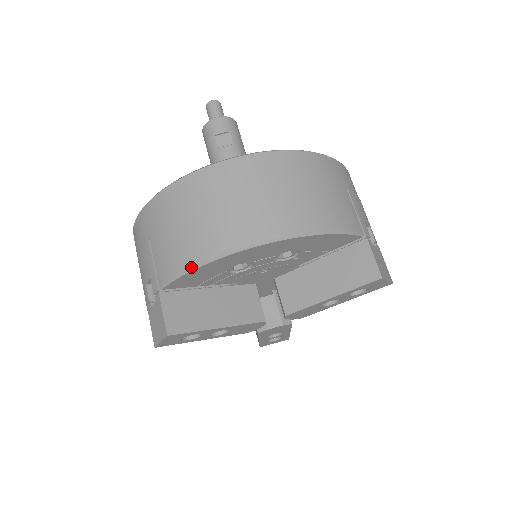
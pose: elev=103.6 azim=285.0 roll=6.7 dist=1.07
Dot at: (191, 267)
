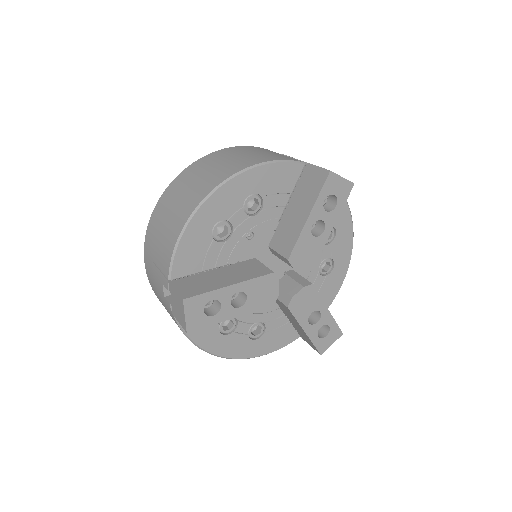
Dot at: (178, 238)
